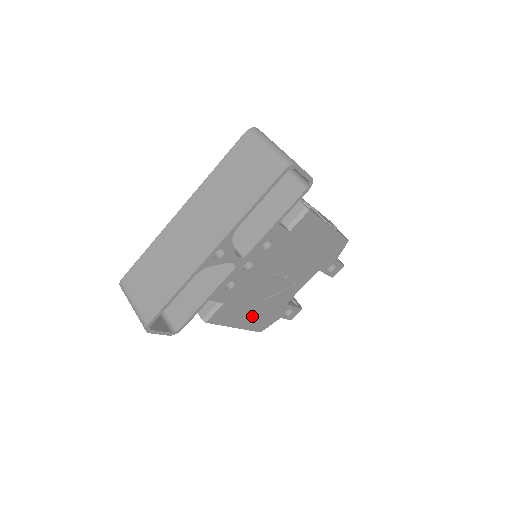
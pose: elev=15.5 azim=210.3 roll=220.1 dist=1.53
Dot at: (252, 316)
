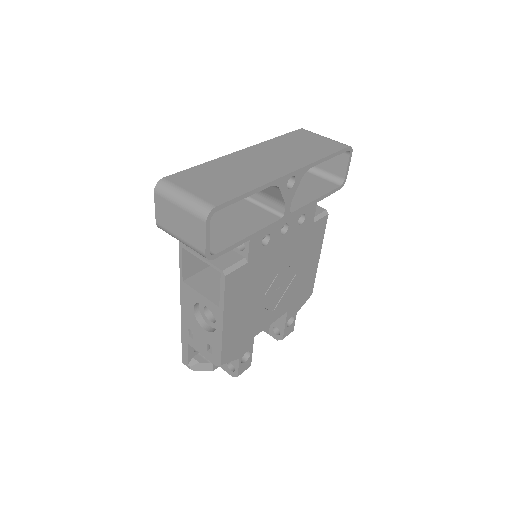
Dot at: (237, 321)
